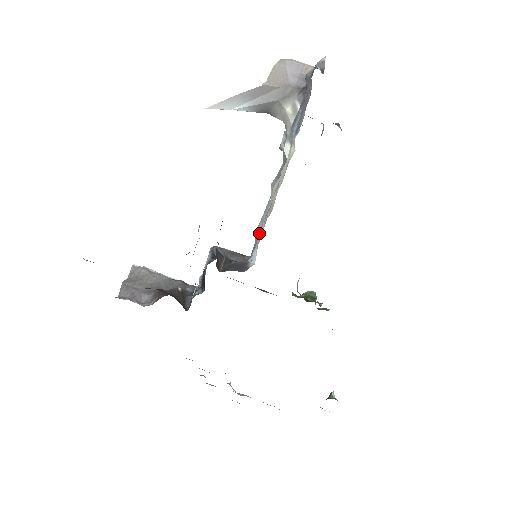
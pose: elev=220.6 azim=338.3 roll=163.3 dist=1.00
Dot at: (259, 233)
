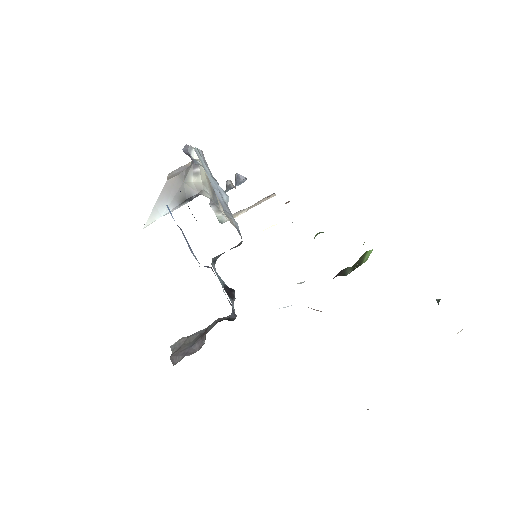
Dot at: (202, 158)
